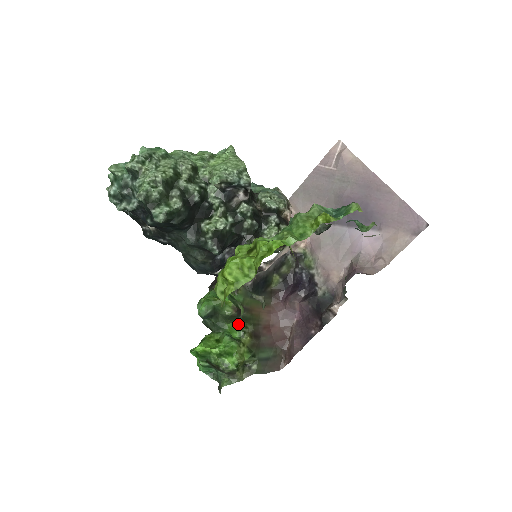
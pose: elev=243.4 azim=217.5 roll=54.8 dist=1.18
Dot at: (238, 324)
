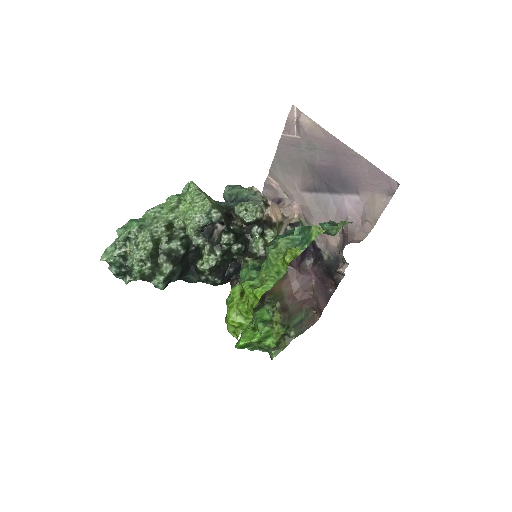
Dot at: (265, 308)
